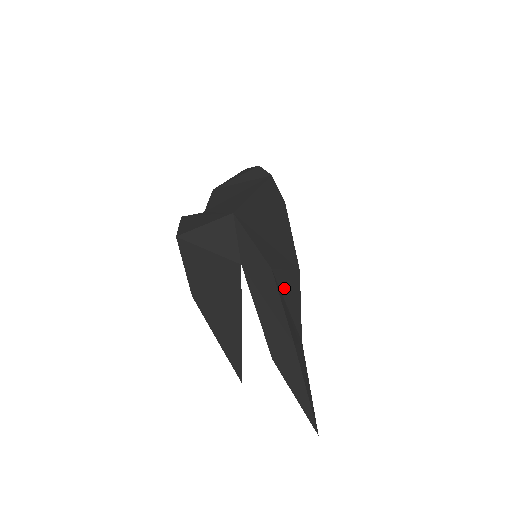
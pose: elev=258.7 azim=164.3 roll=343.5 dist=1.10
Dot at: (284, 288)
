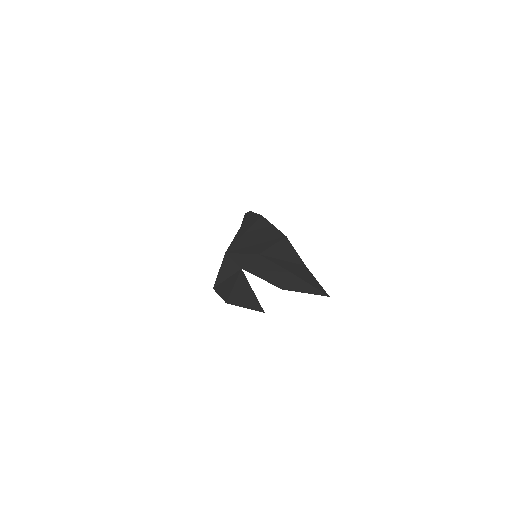
Dot at: (275, 254)
